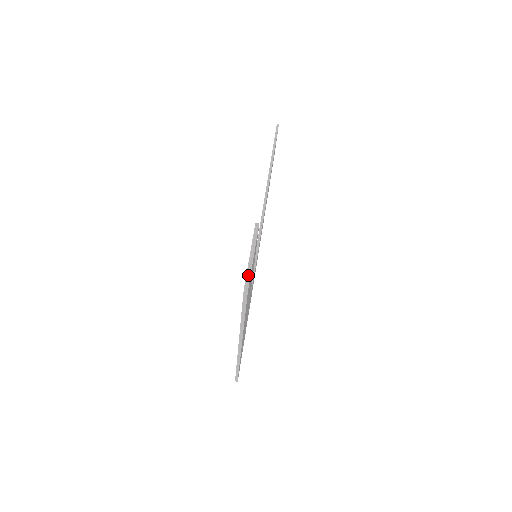
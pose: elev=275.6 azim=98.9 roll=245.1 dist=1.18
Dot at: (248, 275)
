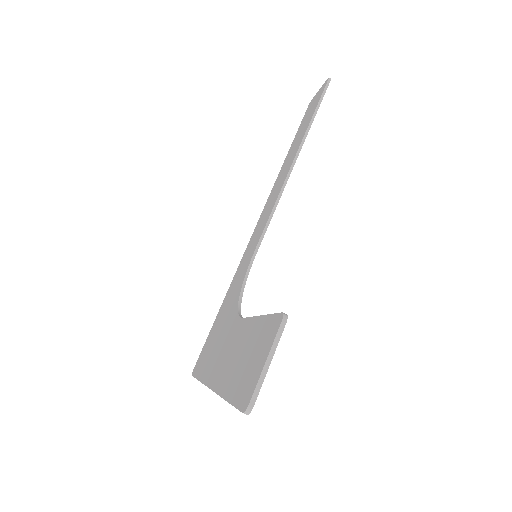
Dot at: (256, 393)
